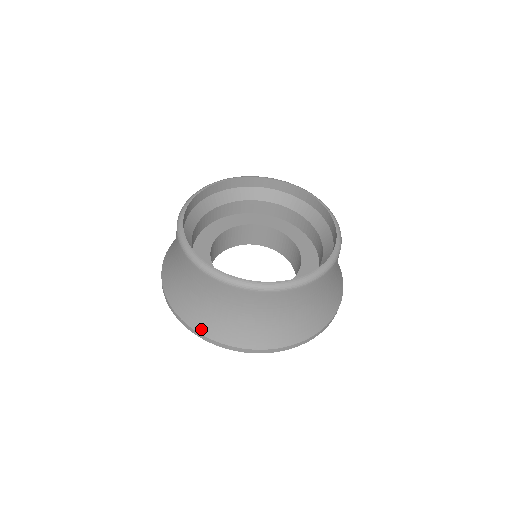
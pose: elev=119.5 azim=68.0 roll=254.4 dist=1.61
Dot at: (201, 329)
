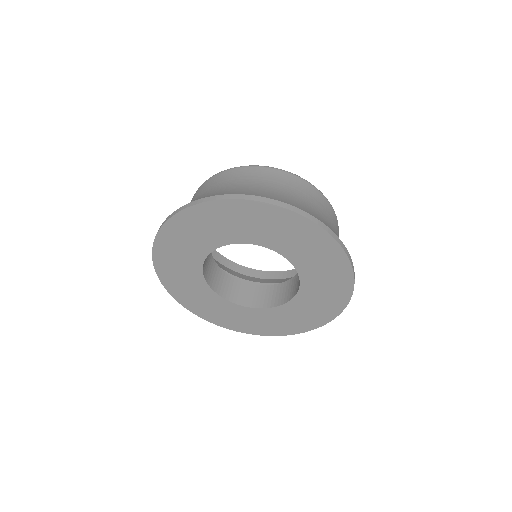
Dot at: (214, 195)
